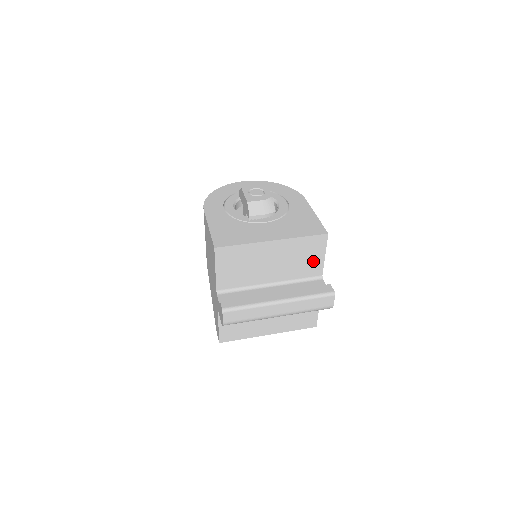
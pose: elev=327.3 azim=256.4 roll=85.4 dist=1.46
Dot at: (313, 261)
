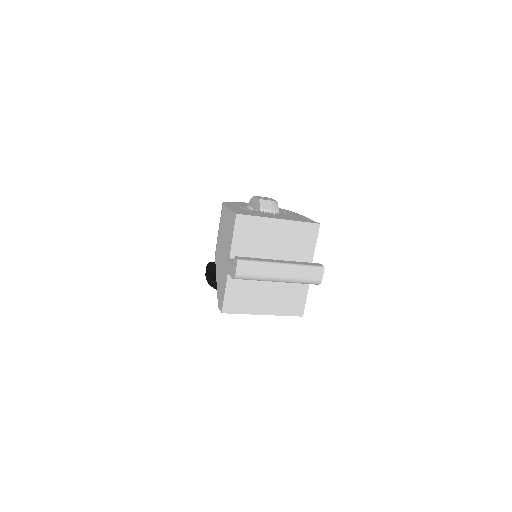
Dot at: (307, 247)
